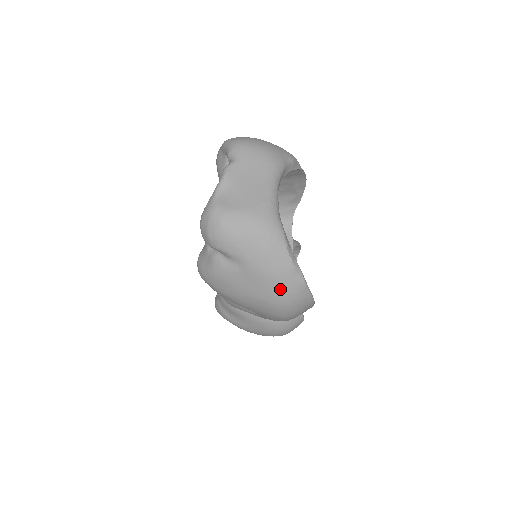
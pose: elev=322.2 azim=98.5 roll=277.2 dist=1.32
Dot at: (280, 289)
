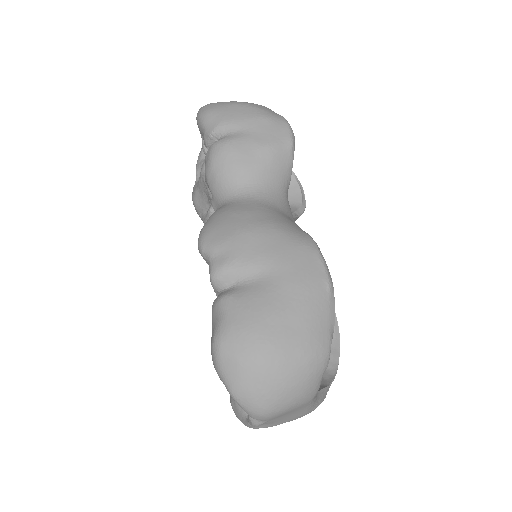
Dot at: occluded
